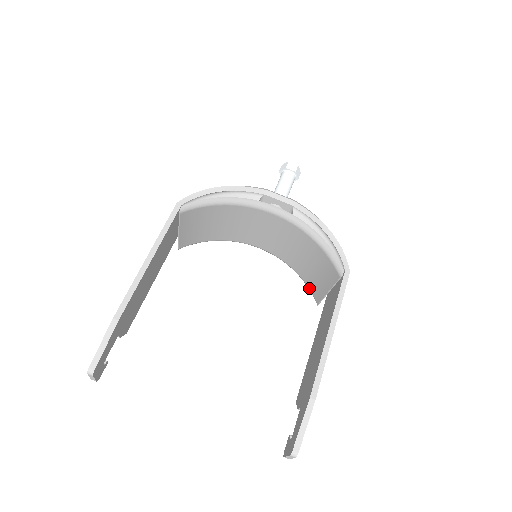
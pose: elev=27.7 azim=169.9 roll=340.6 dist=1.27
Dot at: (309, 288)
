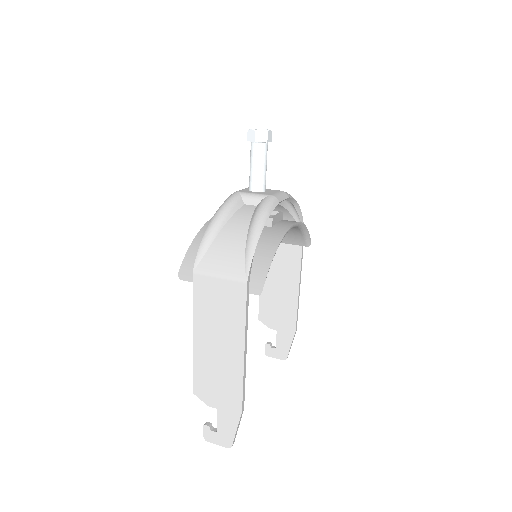
Dot at: occluded
